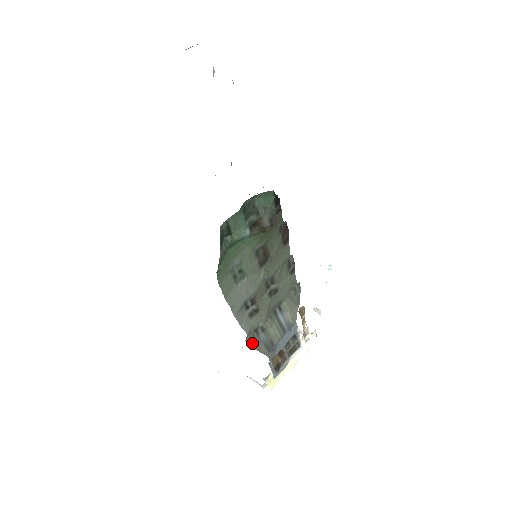
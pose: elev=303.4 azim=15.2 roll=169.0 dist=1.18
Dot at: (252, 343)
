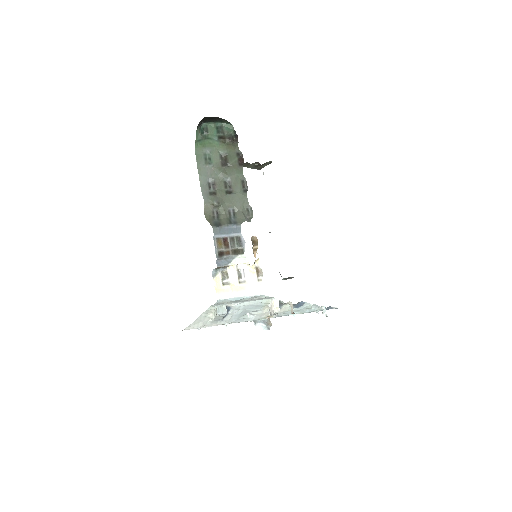
Dot at: (208, 218)
